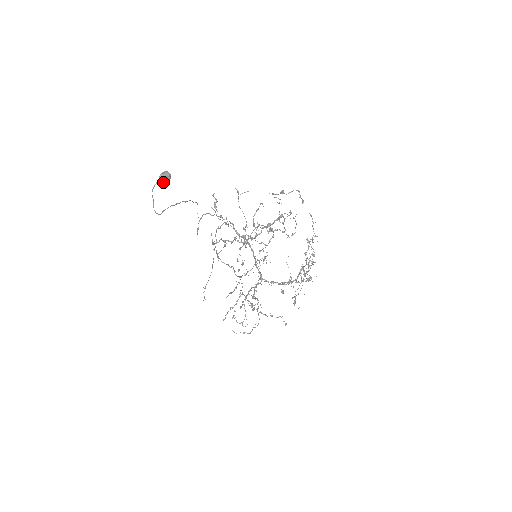
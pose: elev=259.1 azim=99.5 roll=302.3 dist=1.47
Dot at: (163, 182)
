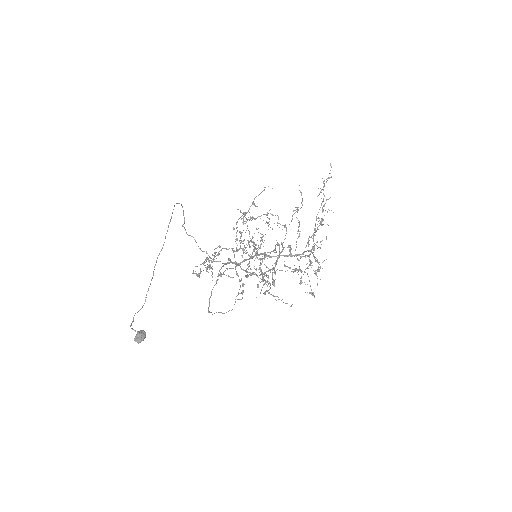
Dot at: occluded
